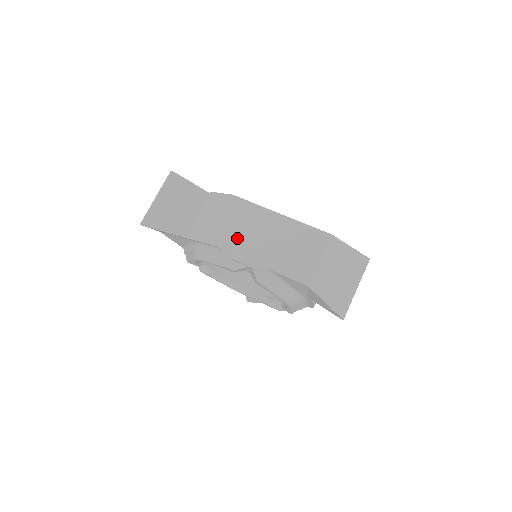
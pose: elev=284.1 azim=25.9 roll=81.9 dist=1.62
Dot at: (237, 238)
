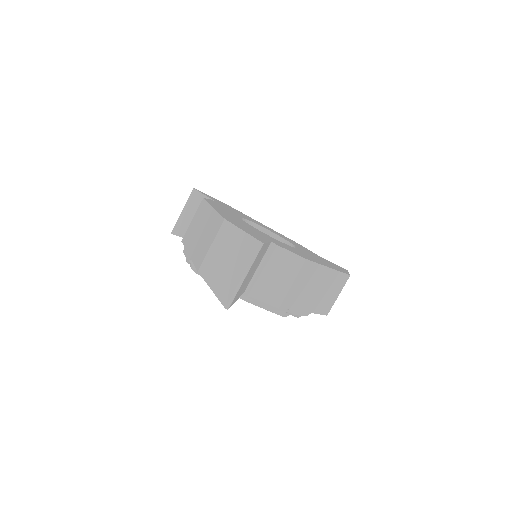
Dot at: (300, 297)
